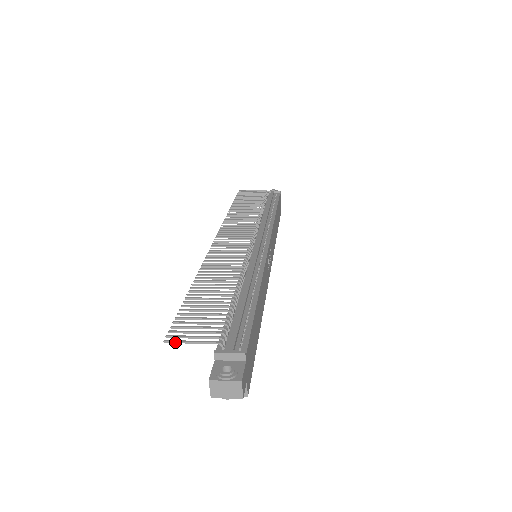
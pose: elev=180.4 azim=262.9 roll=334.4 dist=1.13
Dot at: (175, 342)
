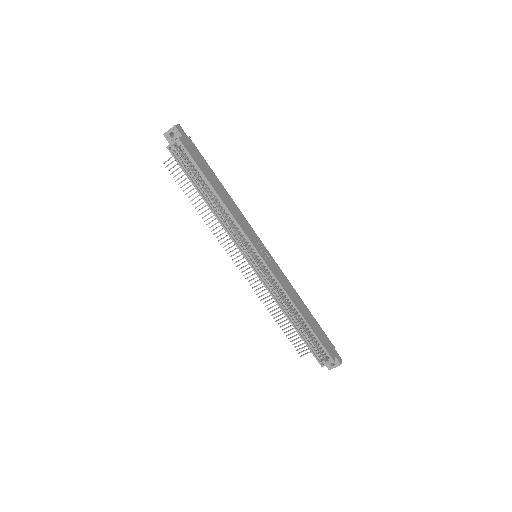
Dot at: (167, 160)
